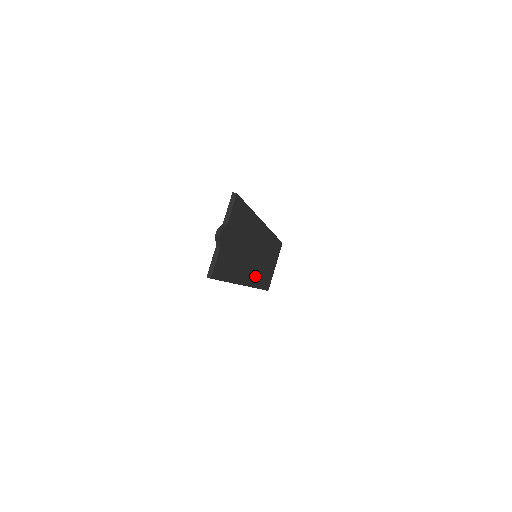
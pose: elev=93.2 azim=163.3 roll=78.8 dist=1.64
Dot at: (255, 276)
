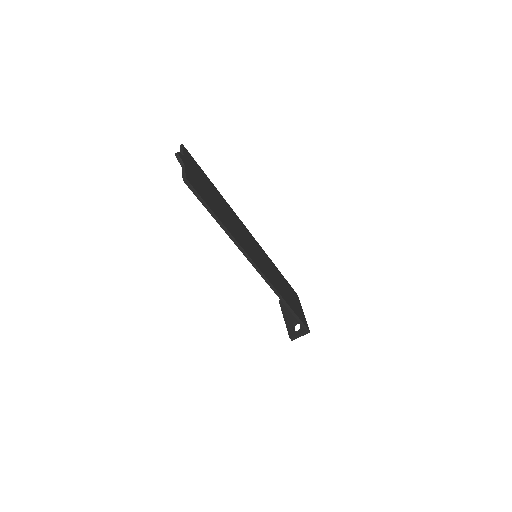
Dot at: (267, 274)
